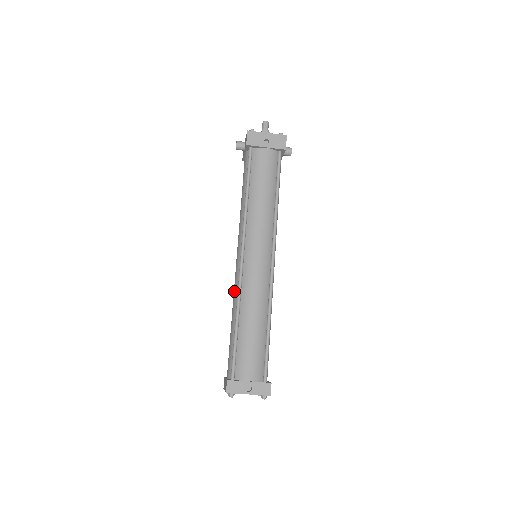
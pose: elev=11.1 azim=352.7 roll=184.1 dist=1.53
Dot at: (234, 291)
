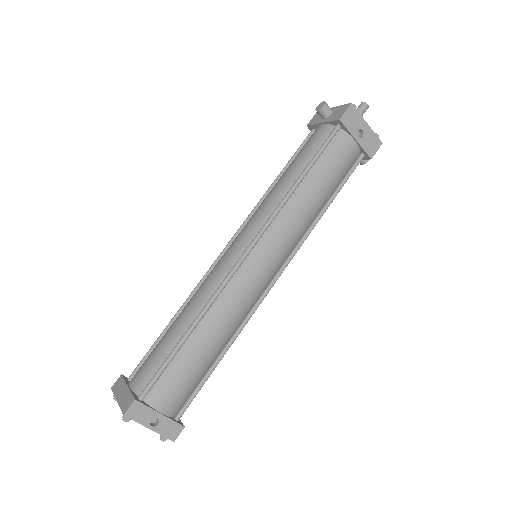
Dot at: (207, 284)
